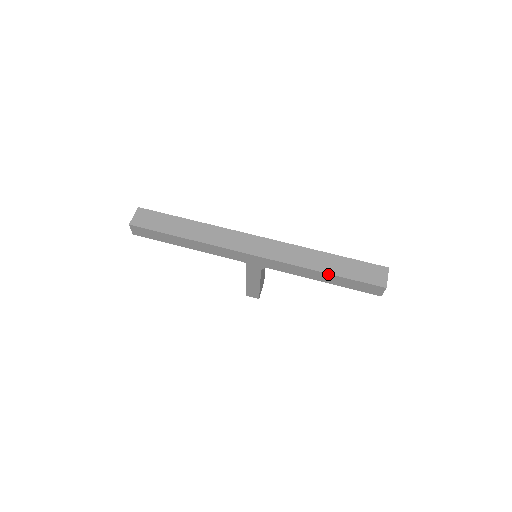
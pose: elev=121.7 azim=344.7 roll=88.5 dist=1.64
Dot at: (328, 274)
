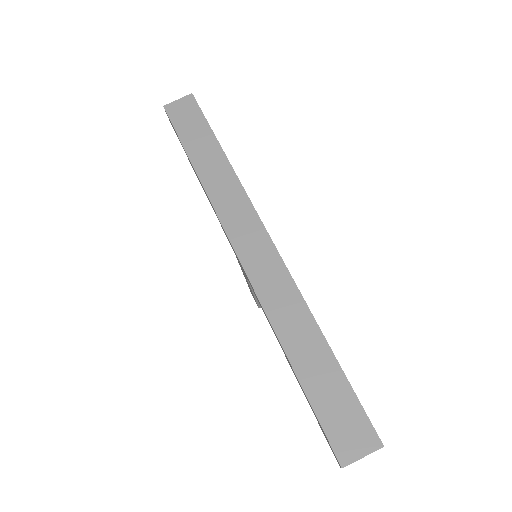
Dot at: (290, 363)
